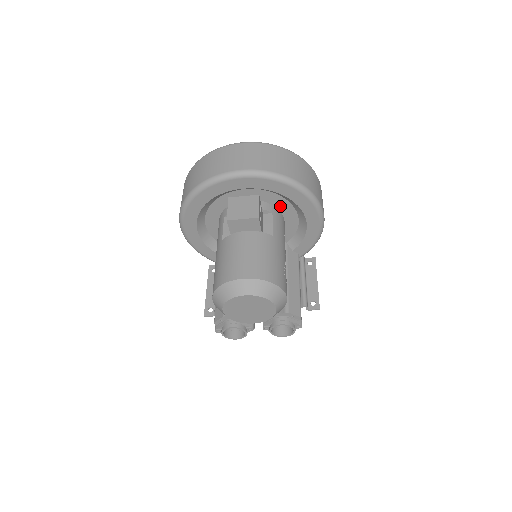
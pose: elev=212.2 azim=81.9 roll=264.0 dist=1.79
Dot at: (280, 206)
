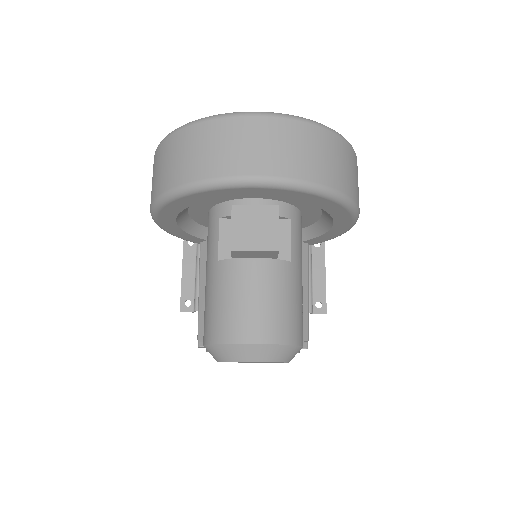
Dot at: (301, 205)
